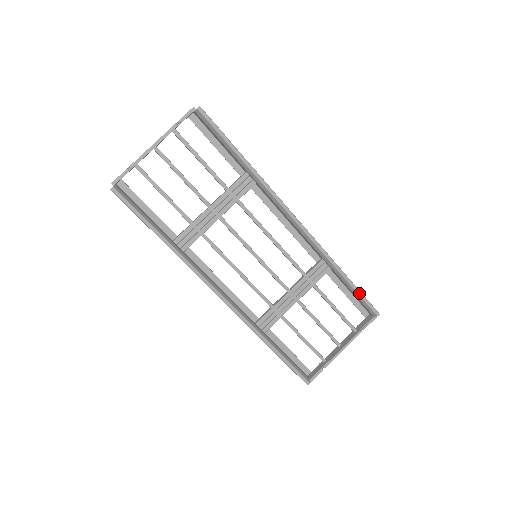
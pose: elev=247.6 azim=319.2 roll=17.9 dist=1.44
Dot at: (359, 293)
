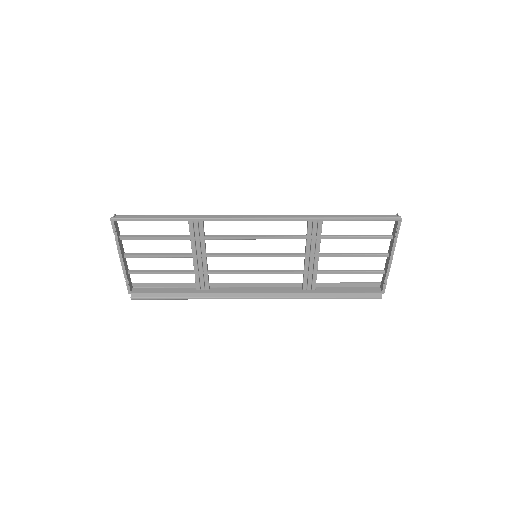
Dot at: (364, 220)
